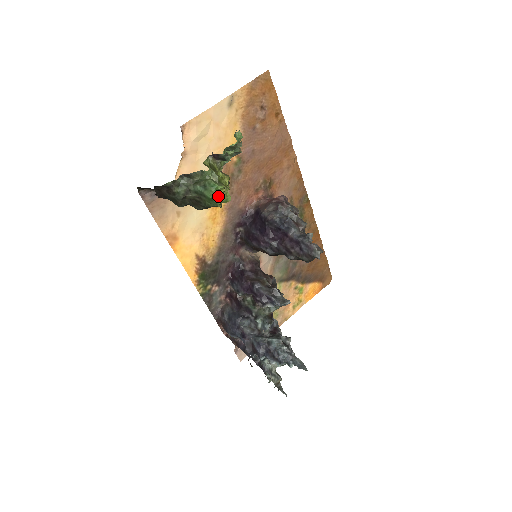
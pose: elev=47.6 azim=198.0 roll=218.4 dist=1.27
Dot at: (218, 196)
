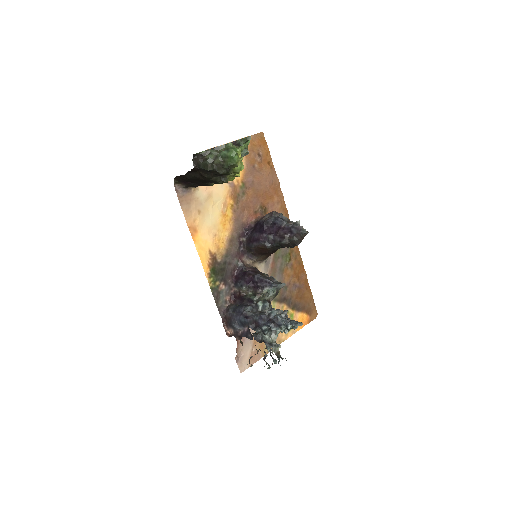
Dot at: (237, 156)
